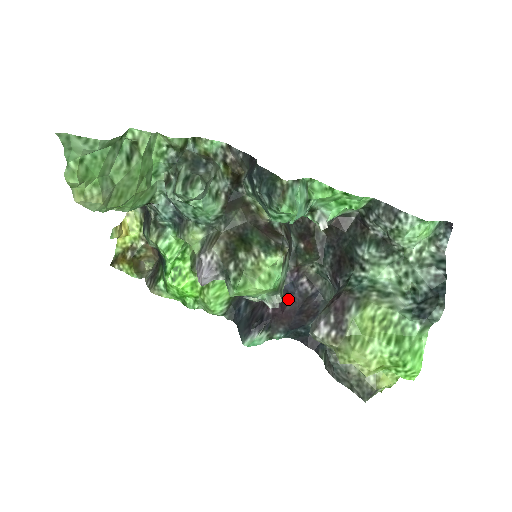
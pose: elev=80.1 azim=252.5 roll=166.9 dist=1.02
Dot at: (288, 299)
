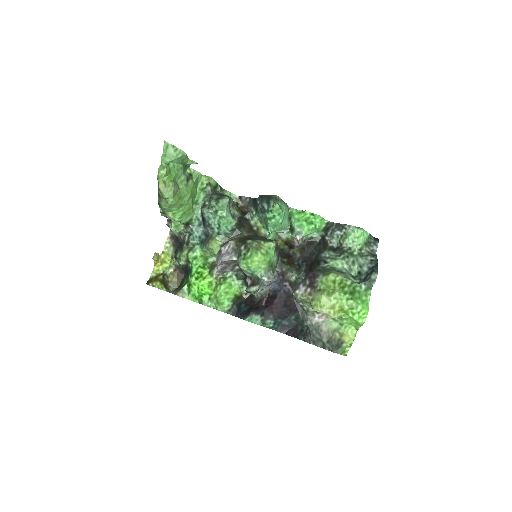
Dot at: (276, 295)
